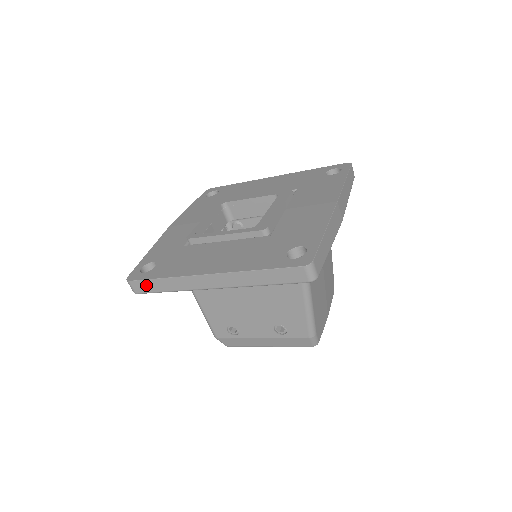
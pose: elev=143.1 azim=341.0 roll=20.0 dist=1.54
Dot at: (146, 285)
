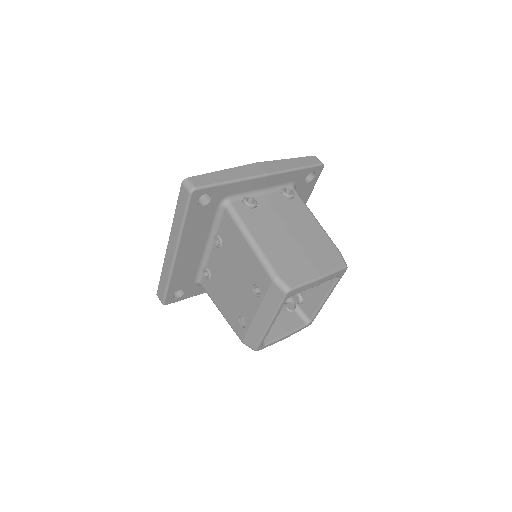
Dot at: (161, 289)
